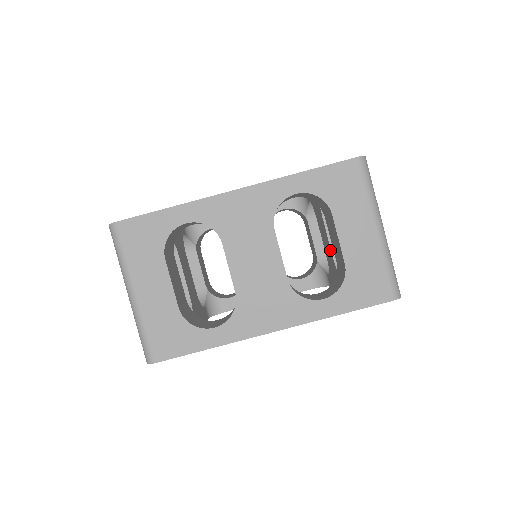
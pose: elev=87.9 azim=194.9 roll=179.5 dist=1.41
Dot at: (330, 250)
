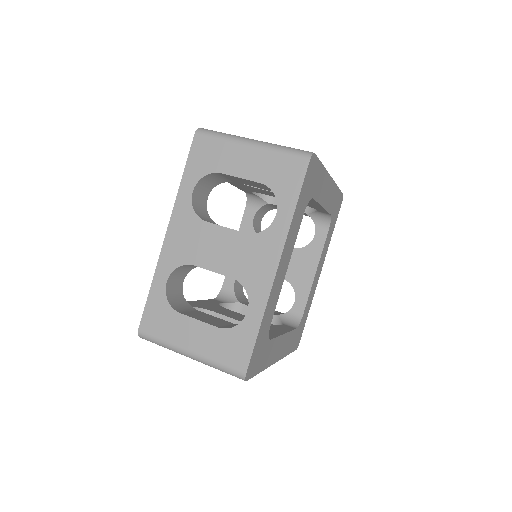
Dot at: occluded
